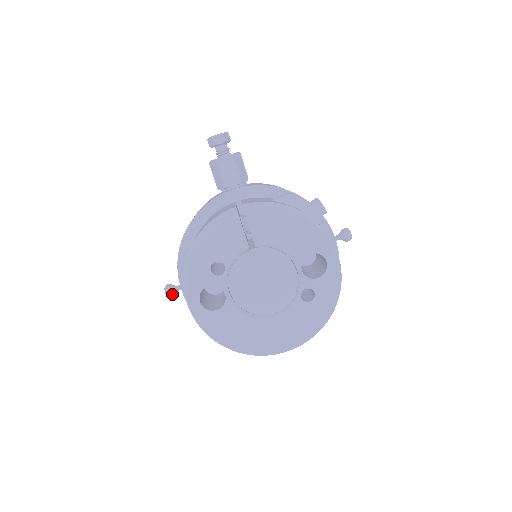
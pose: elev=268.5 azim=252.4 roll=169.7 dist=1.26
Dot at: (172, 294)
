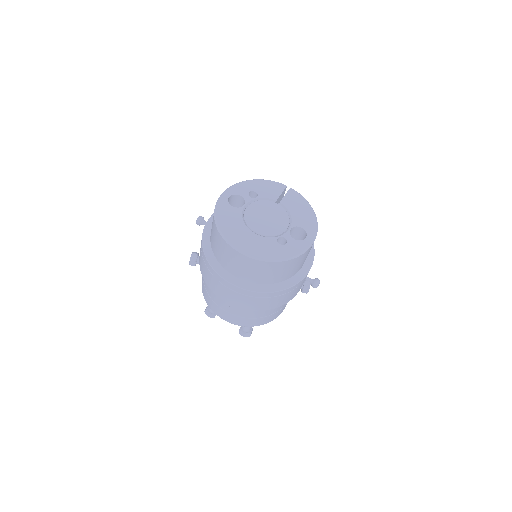
Dot at: (201, 220)
